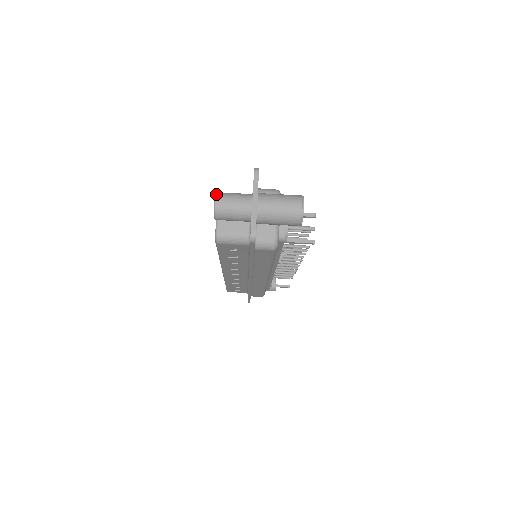
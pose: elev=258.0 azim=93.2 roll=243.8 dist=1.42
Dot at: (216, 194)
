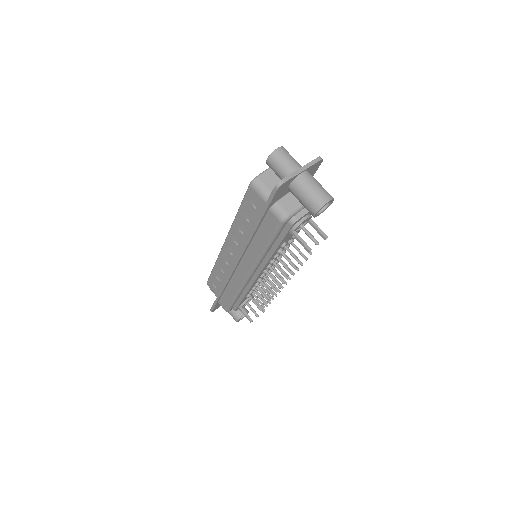
Dot at: occluded
